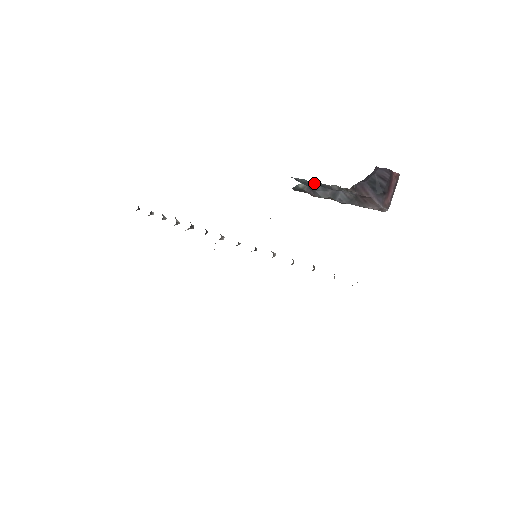
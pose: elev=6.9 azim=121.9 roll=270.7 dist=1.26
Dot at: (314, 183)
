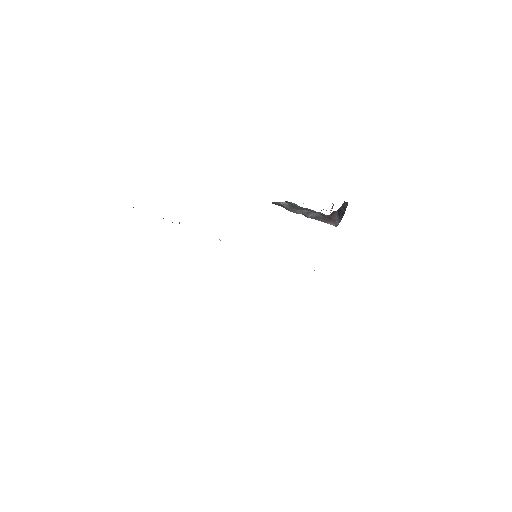
Dot at: (302, 207)
